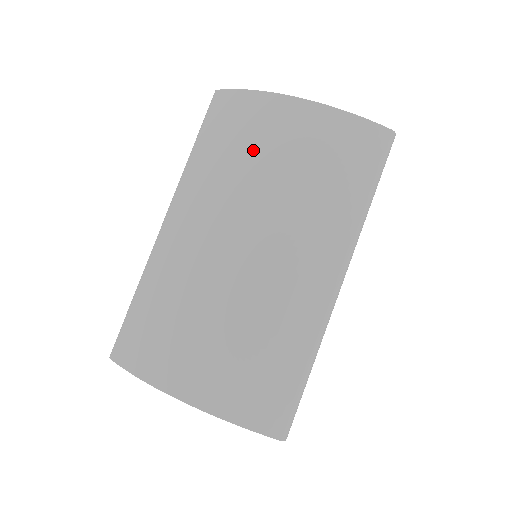
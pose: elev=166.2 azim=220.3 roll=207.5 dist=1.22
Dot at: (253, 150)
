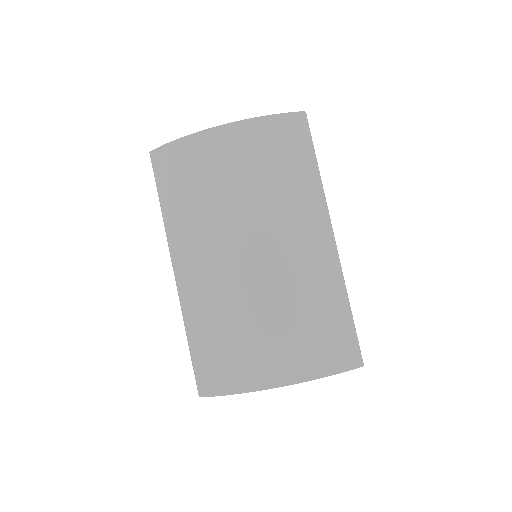
Dot at: (215, 181)
